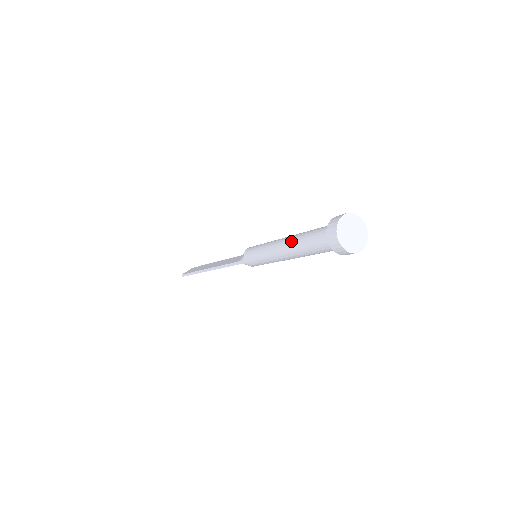
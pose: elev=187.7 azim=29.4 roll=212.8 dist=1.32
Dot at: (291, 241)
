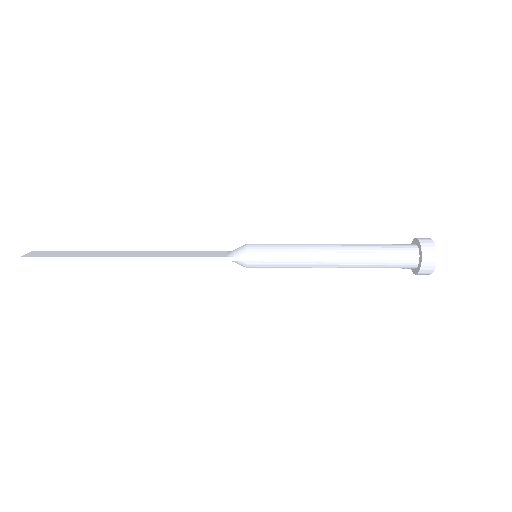
Dot at: (353, 249)
